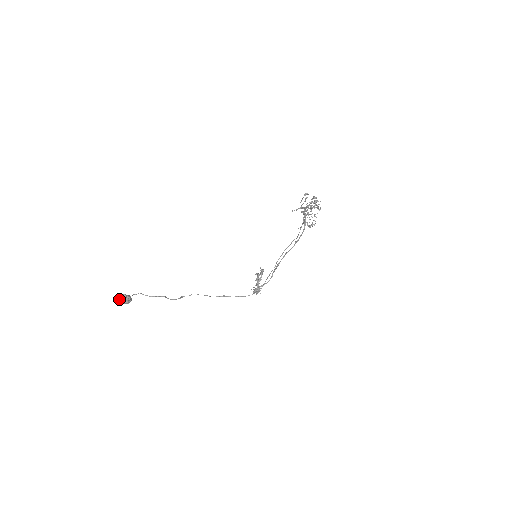
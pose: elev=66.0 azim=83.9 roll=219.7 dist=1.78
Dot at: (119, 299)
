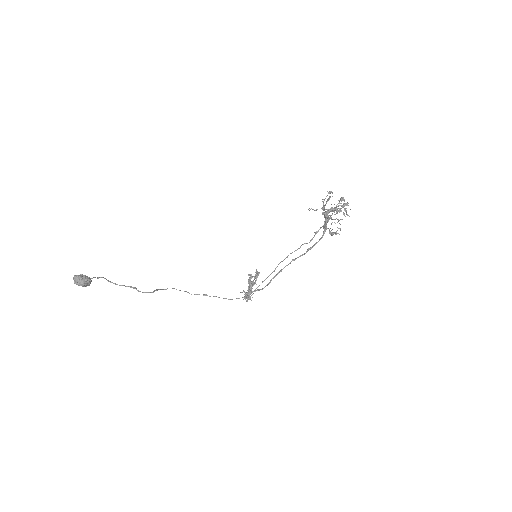
Dot at: (75, 279)
